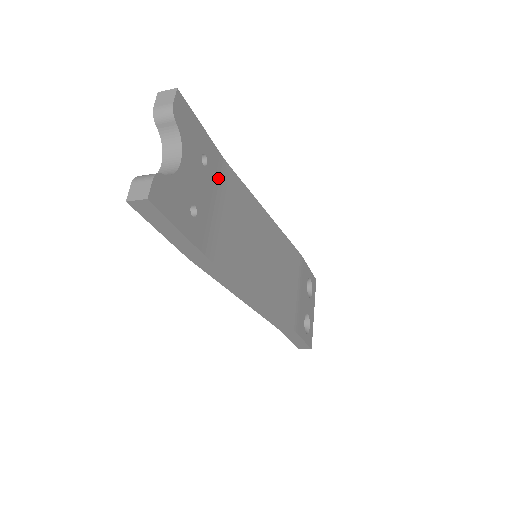
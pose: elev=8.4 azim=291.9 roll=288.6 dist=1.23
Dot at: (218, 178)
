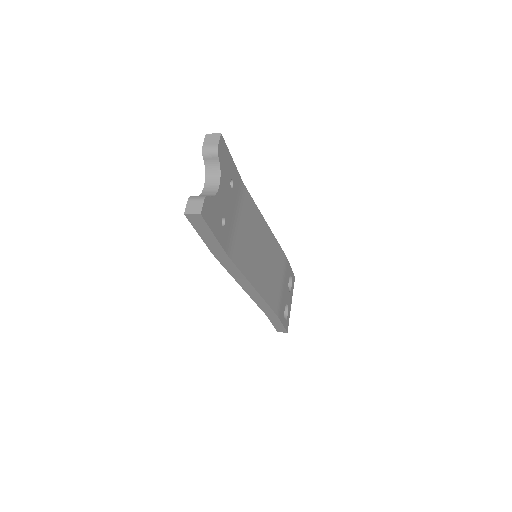
Dot at: (238, 197)
